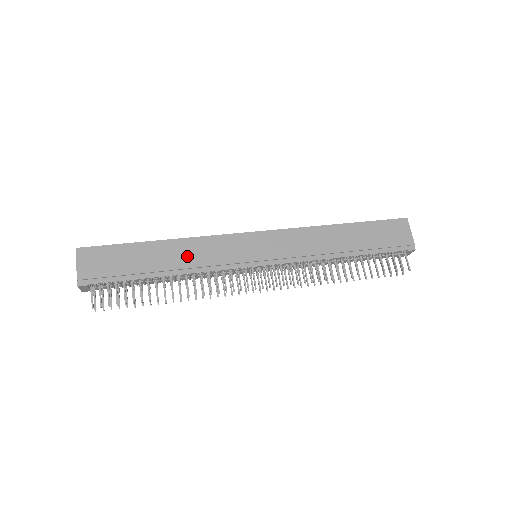
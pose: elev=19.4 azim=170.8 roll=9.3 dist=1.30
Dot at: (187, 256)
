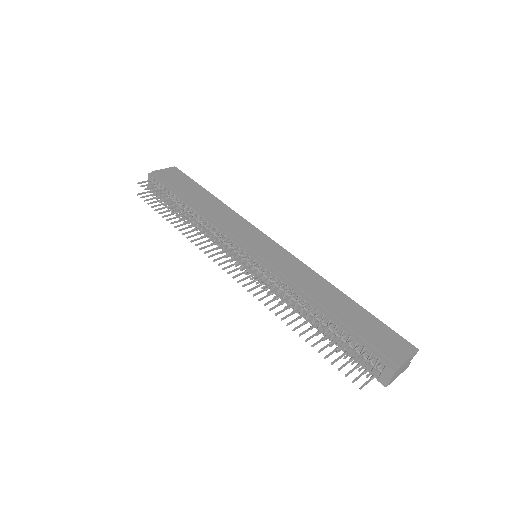
Dot at: (216, 211)
